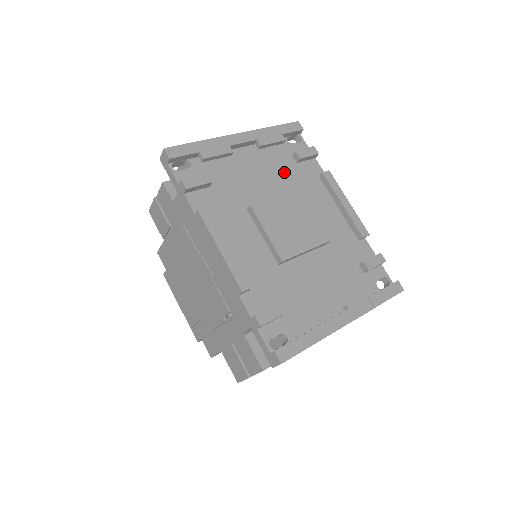
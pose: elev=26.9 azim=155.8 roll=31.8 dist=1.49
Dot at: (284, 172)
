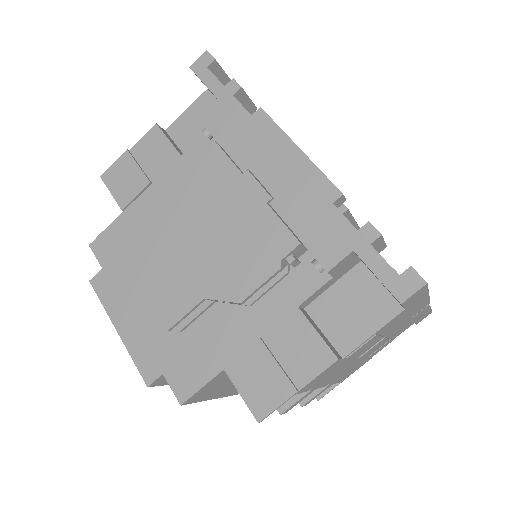
Dot at: occluded
